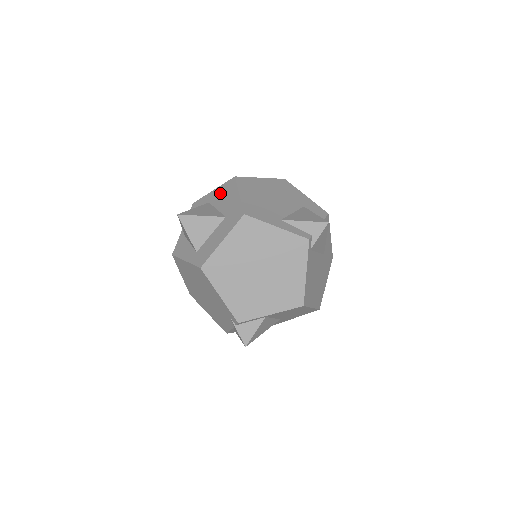
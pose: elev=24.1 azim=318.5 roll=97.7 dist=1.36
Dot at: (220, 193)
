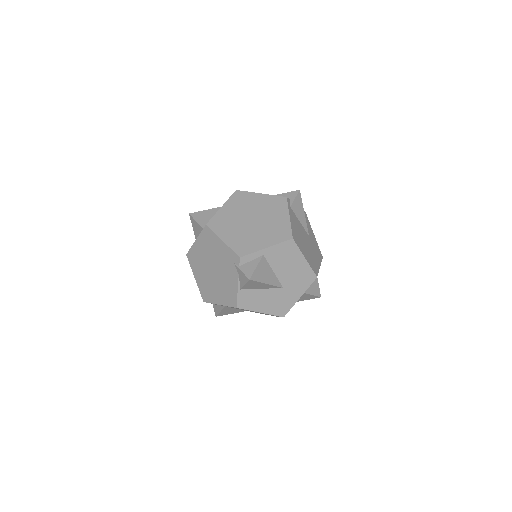
Dot at: occluded
